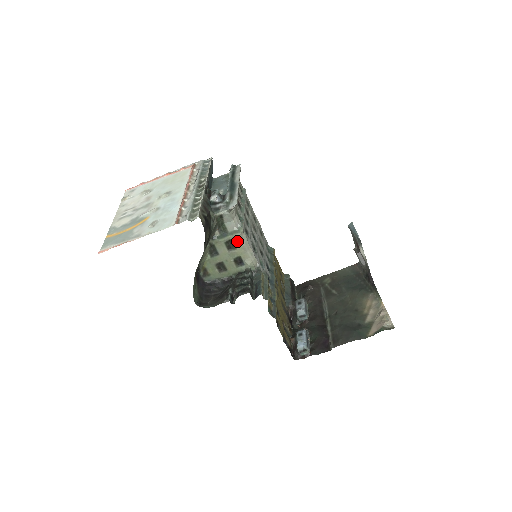
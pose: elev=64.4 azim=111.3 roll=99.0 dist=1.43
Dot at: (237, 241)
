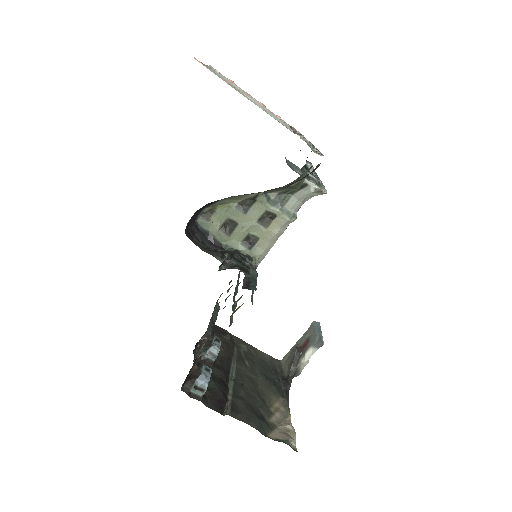
Dot at: (277, 223)
